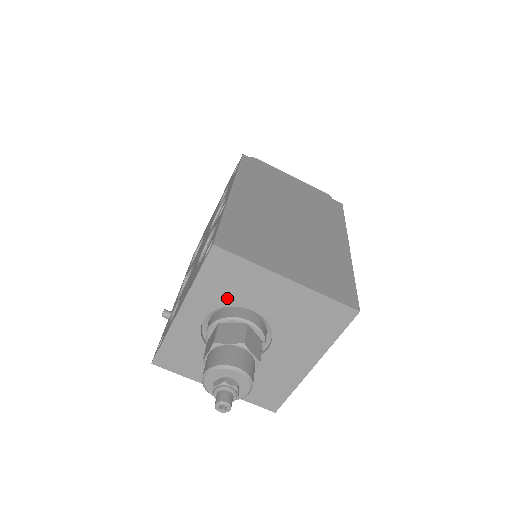
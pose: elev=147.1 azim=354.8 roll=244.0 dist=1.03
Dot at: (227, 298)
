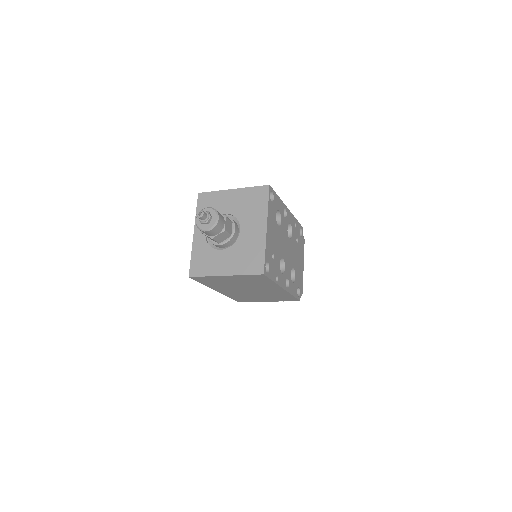
Dot at: occluded
